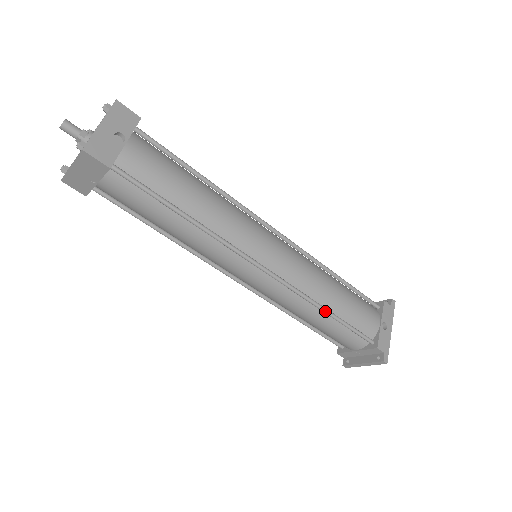
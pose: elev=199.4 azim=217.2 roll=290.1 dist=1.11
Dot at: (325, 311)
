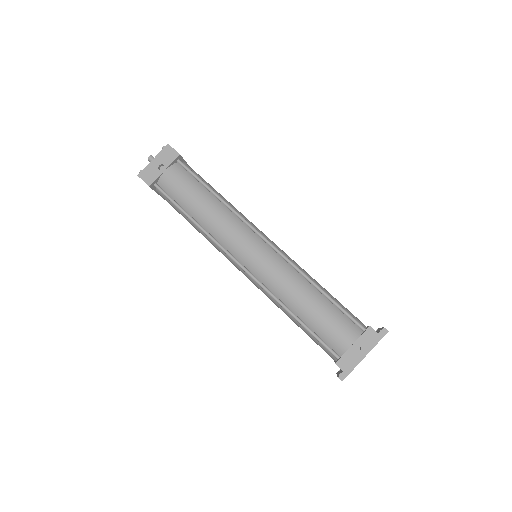
Dot at: (289, 313)
